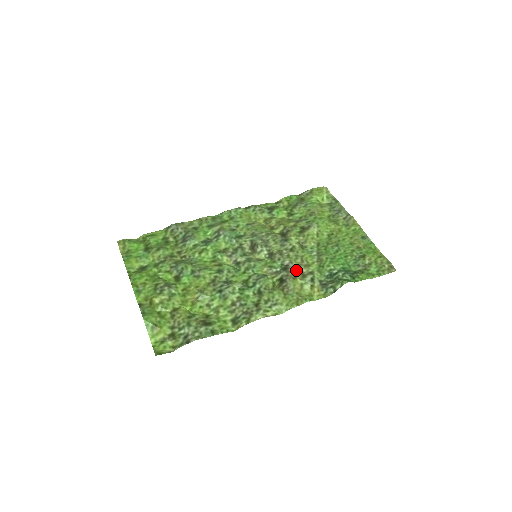
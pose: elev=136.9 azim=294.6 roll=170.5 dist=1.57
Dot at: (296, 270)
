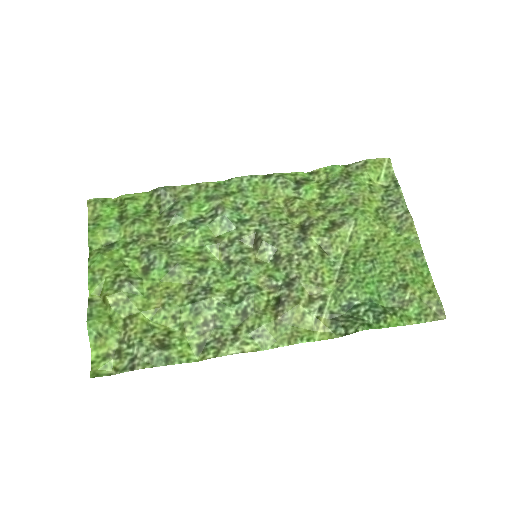
Dot at: (303, 290)
